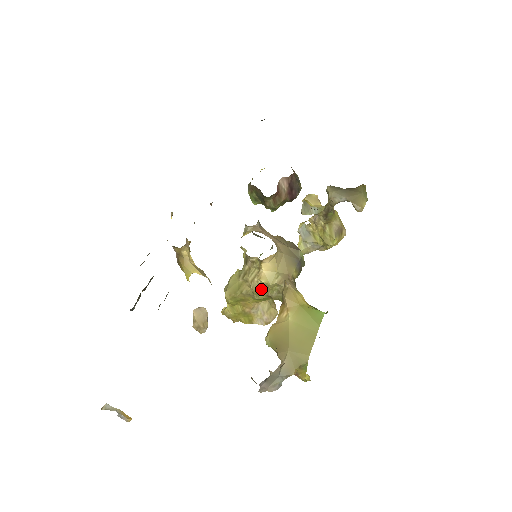
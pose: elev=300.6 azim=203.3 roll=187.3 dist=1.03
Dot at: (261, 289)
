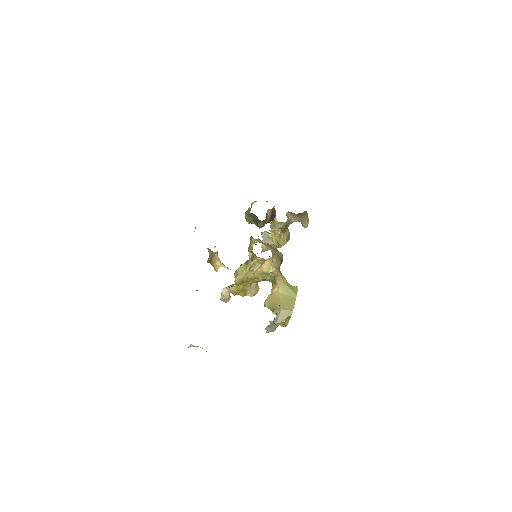
Dot at: (261, 275)
